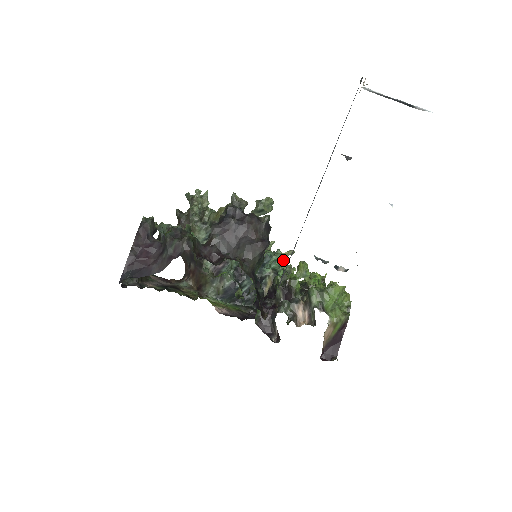
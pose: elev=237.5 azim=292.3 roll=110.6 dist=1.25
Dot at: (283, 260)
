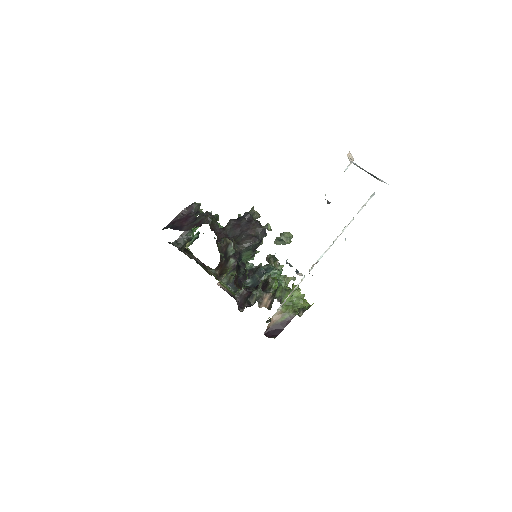
Dot at: (284, 279)
